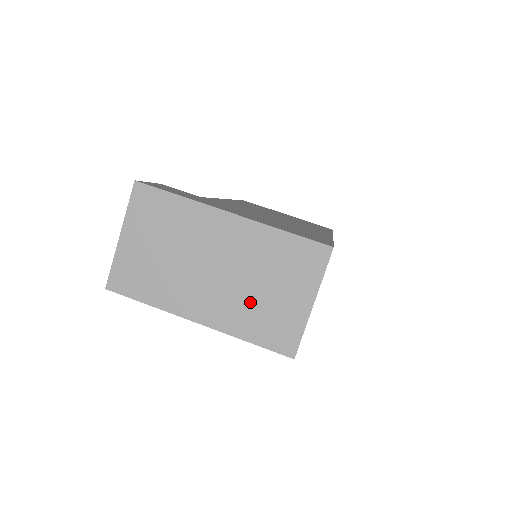
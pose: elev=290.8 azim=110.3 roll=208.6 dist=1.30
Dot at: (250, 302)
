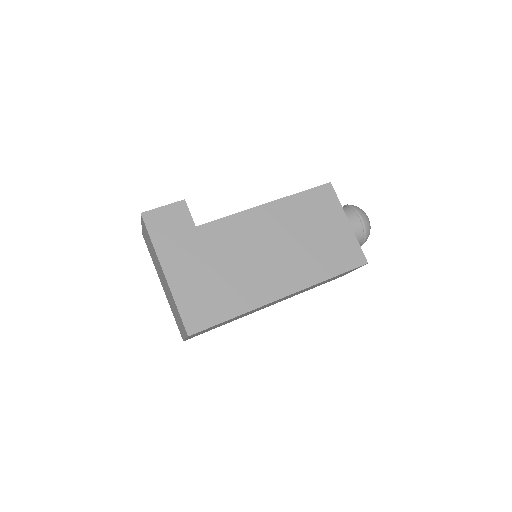
Dot at: (172, 307)
